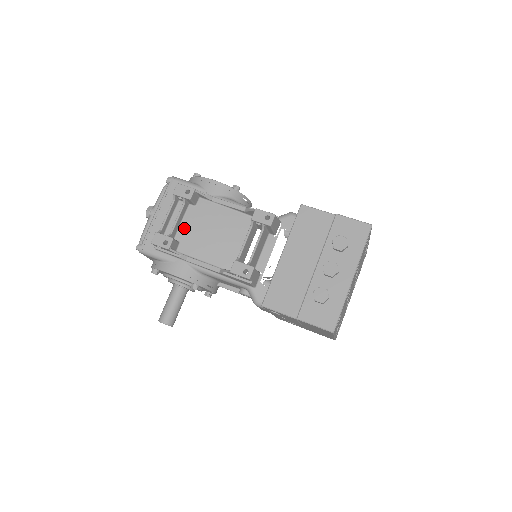
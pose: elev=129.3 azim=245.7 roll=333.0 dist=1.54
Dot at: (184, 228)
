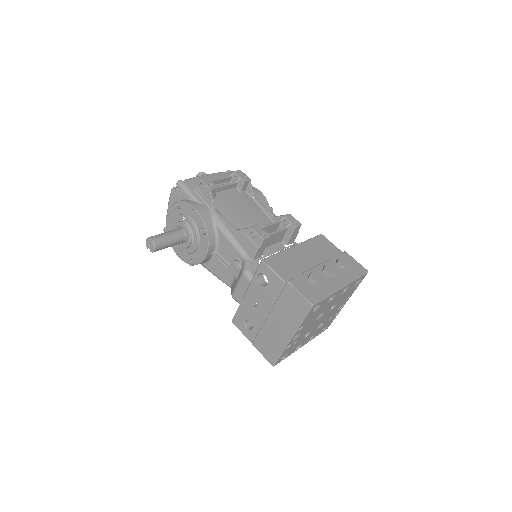
Dot at: (224, 195)
